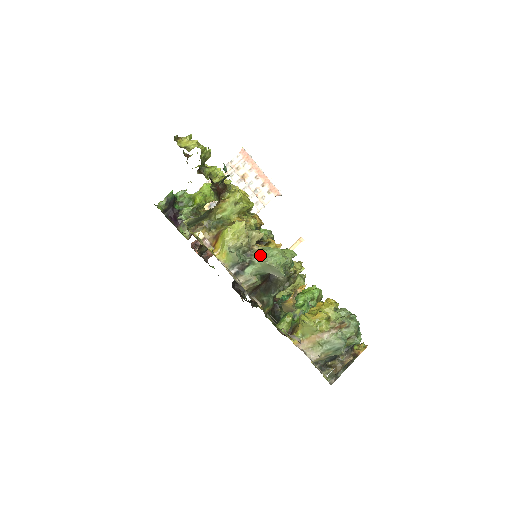
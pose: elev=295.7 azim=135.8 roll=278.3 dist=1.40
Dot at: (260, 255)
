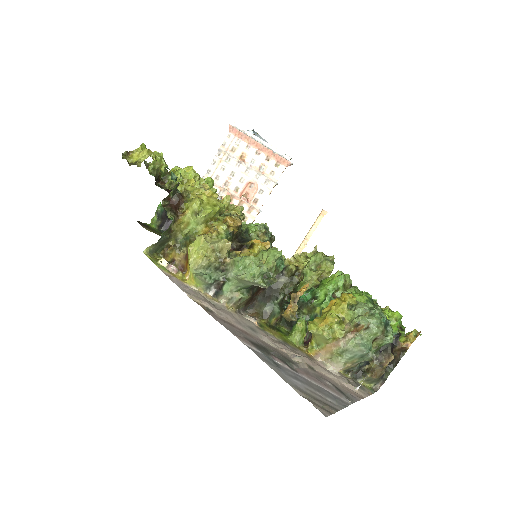
Dot at: (232, 269)
